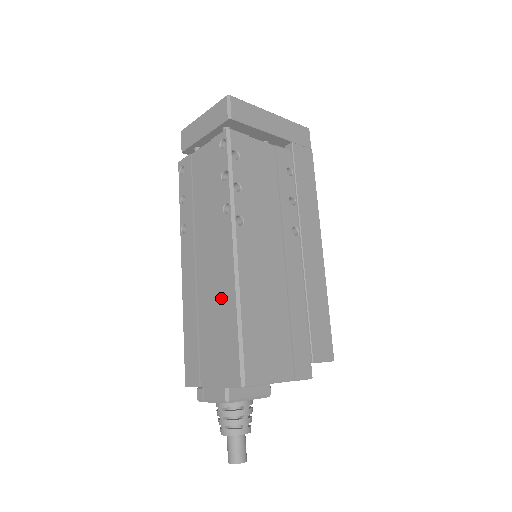
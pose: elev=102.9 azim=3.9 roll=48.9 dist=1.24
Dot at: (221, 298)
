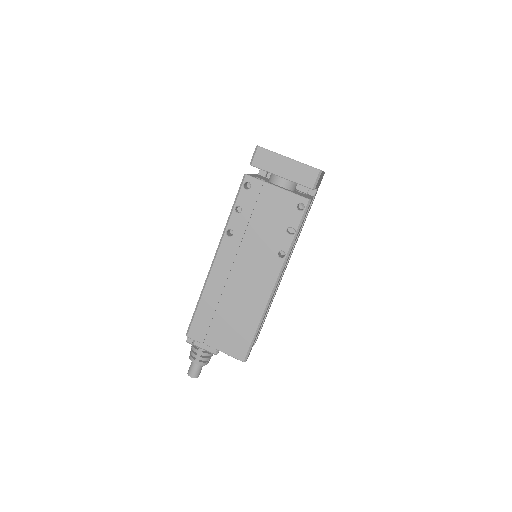
Dot at: (249, 306)
